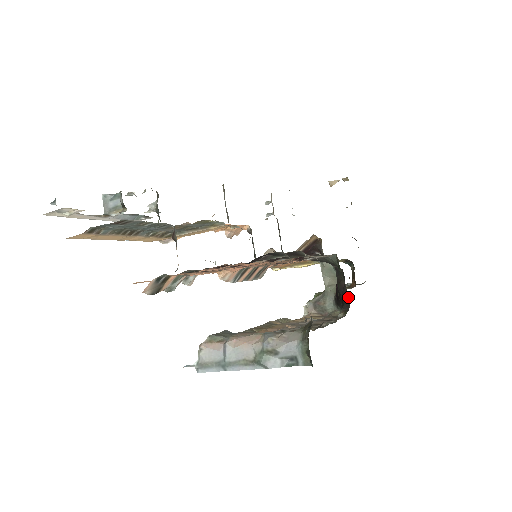
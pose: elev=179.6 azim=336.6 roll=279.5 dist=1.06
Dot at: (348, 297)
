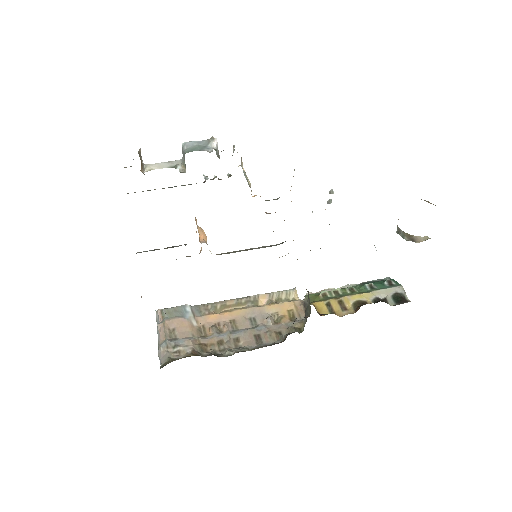
Dot at: occluded
